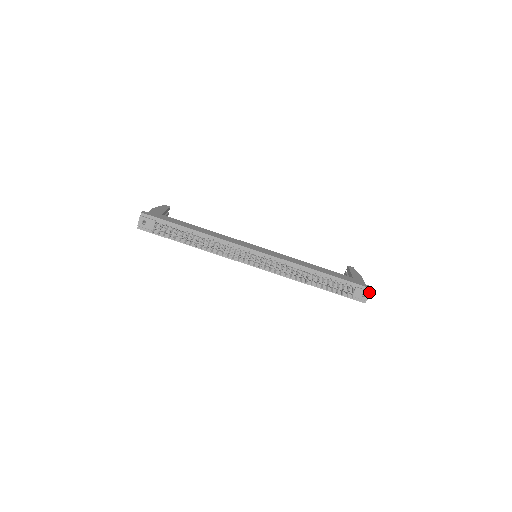
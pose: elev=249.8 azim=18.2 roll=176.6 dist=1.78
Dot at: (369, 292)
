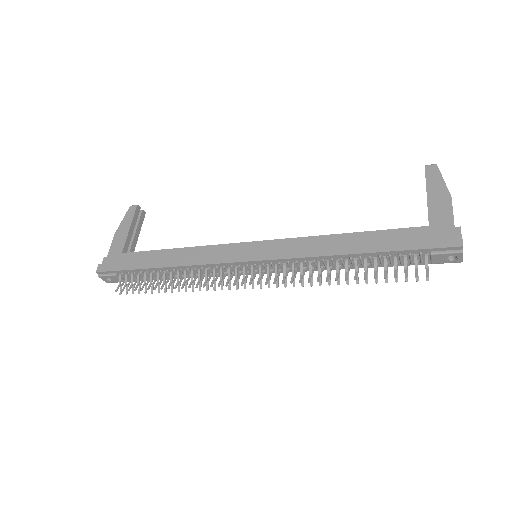
Dot at: (459, 253)
